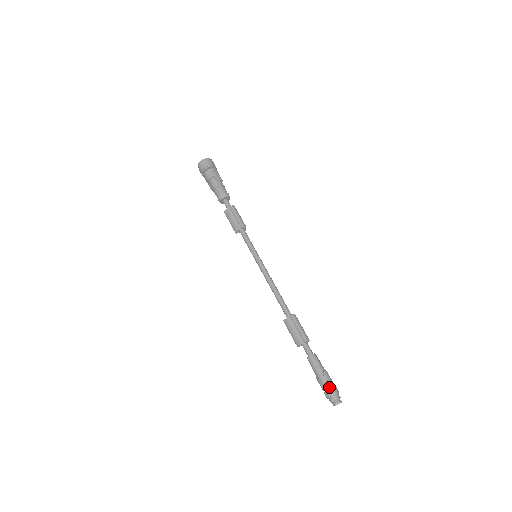
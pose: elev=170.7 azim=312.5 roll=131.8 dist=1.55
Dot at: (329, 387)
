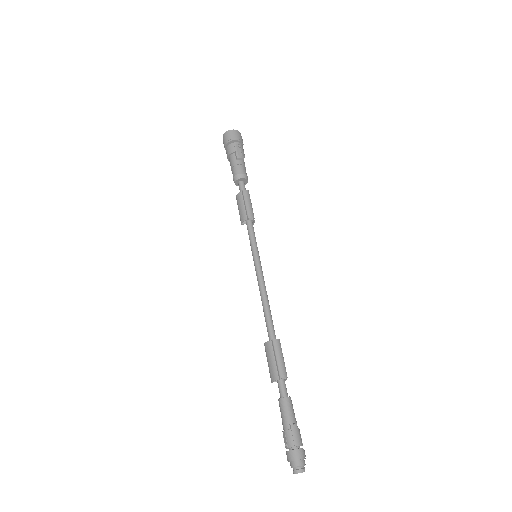
Dot at: (293, 446)
